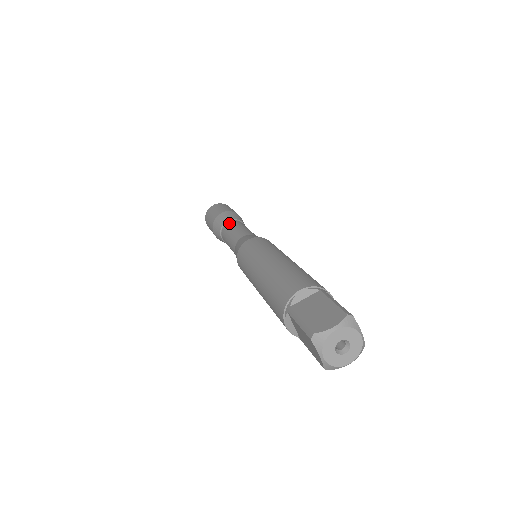
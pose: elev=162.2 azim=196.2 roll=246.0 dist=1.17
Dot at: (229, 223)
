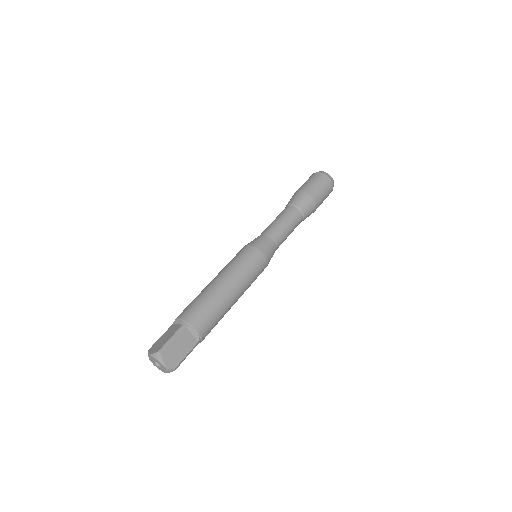
Dot at: (285, 209)
